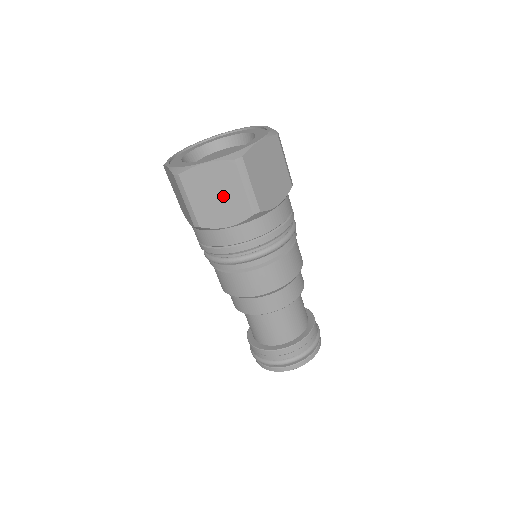
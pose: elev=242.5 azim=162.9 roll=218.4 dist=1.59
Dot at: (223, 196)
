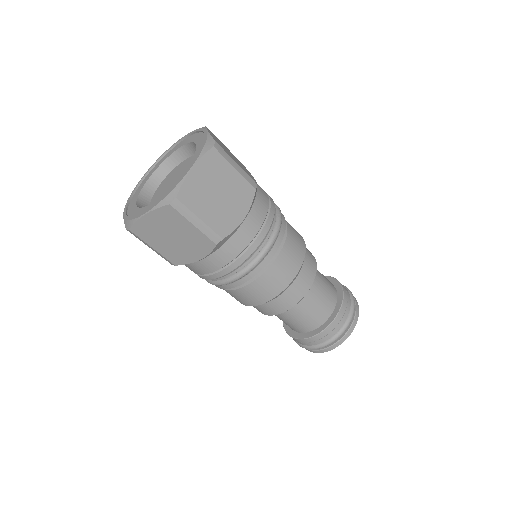
Dot at: (224, 190)
